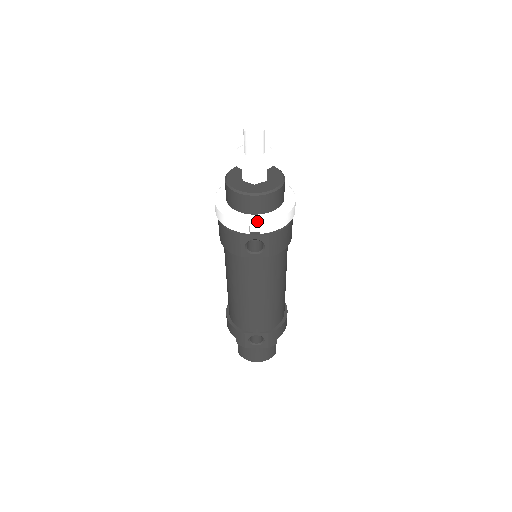
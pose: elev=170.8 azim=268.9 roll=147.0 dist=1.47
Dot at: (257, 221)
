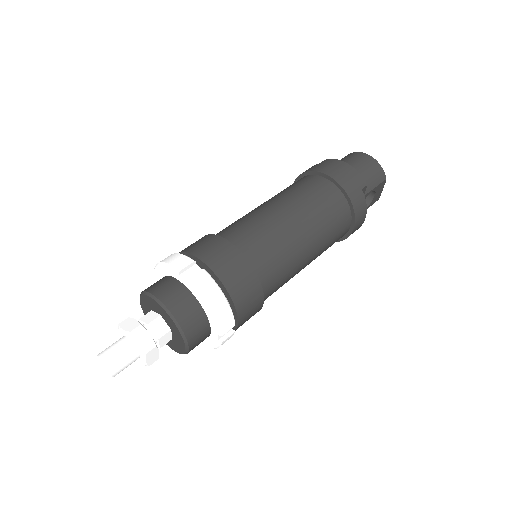
Dot at: occluded
